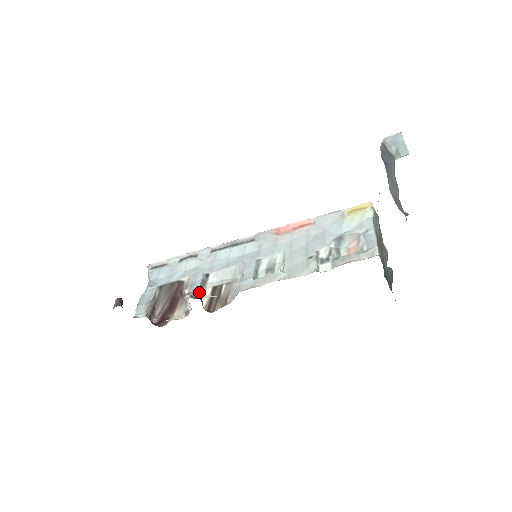
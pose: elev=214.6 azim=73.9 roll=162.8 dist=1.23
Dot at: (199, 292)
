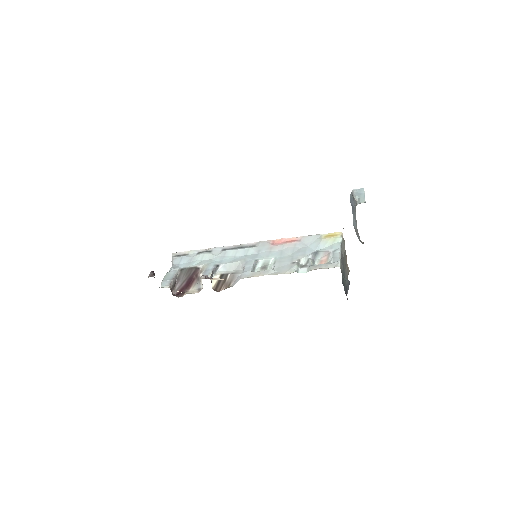
Dot at: (211, 276)
